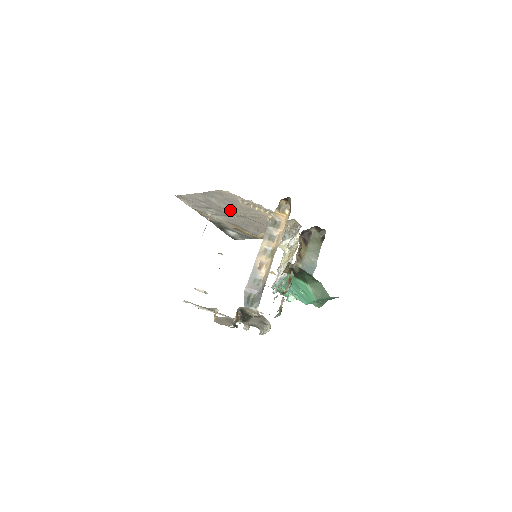
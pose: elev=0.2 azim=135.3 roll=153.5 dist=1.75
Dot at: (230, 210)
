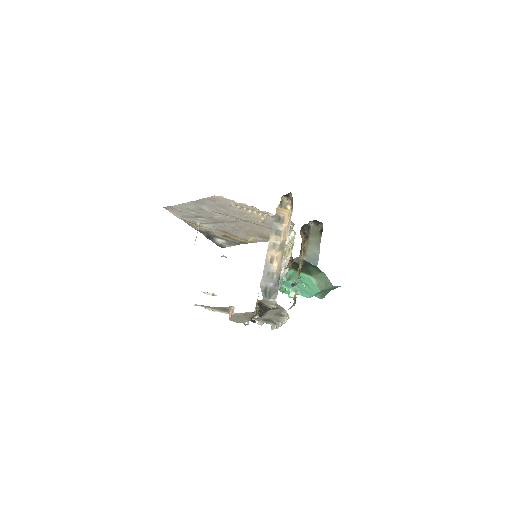
Dot at: (221, 216)
